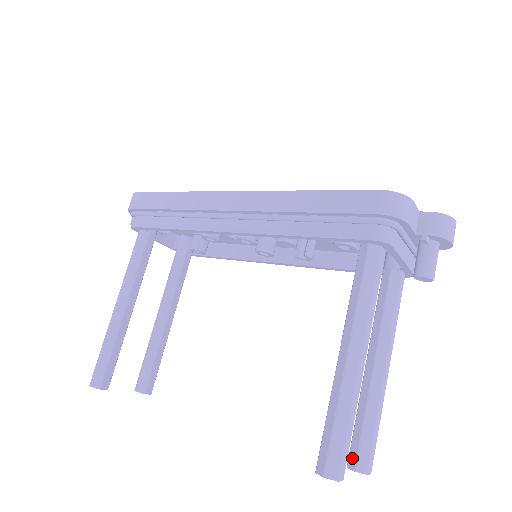
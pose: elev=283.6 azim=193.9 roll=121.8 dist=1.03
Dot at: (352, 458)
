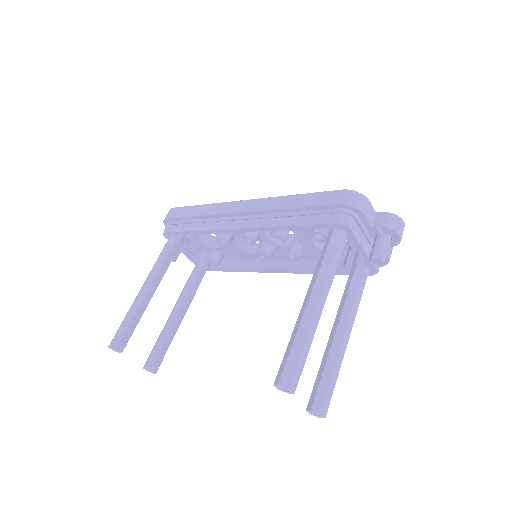
Dot at: (310, 402)
